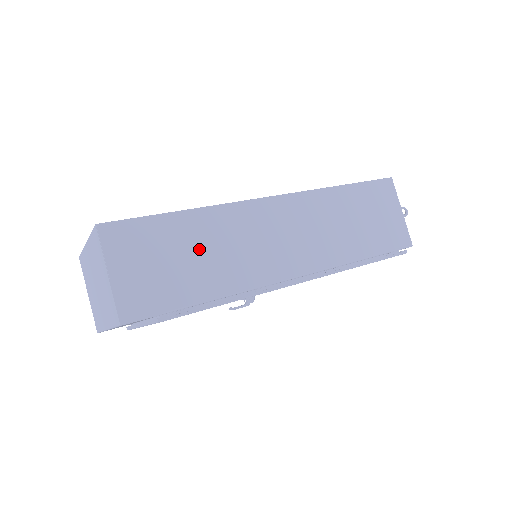
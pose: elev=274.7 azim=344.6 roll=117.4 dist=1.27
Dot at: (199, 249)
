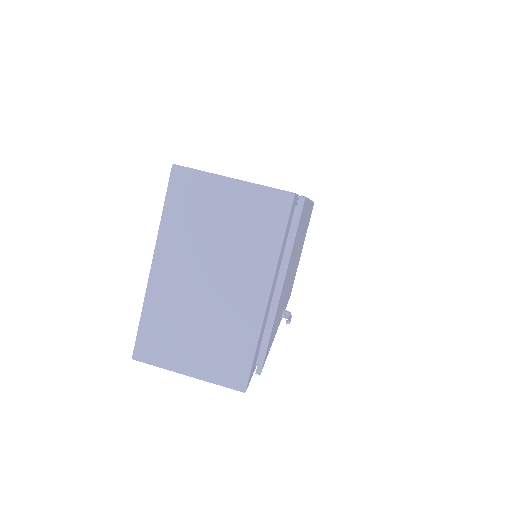
Dot at: occluded
